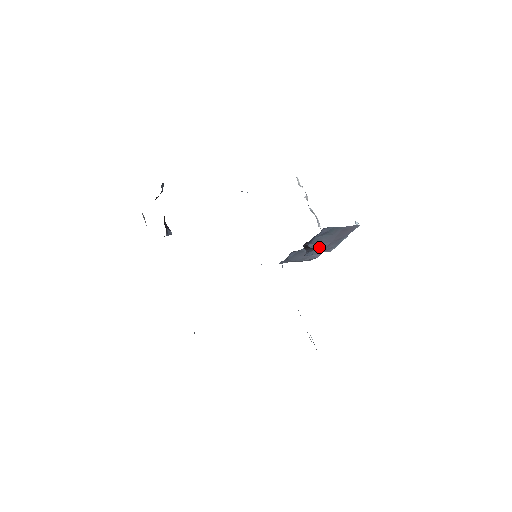
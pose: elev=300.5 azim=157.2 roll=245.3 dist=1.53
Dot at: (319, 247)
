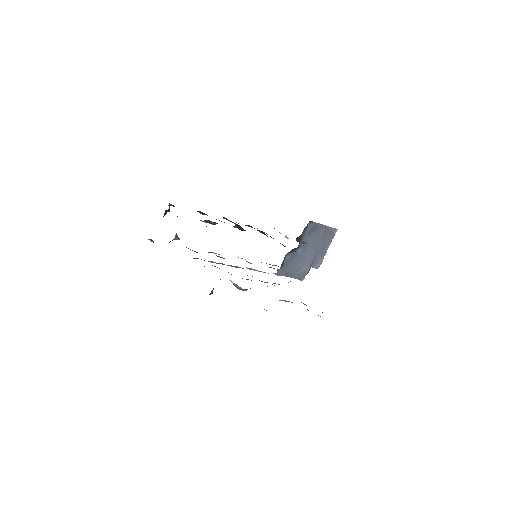
Dot at: (308, 255)
